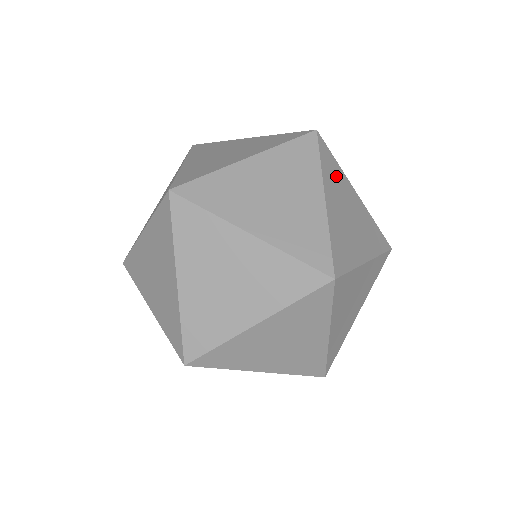
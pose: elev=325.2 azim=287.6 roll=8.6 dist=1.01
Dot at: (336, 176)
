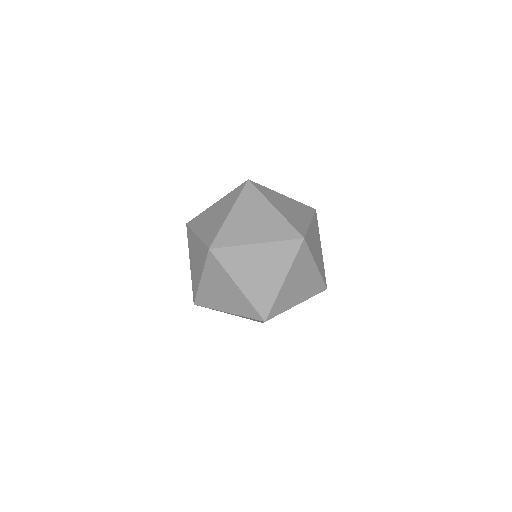
Dot at: (304, 210)
